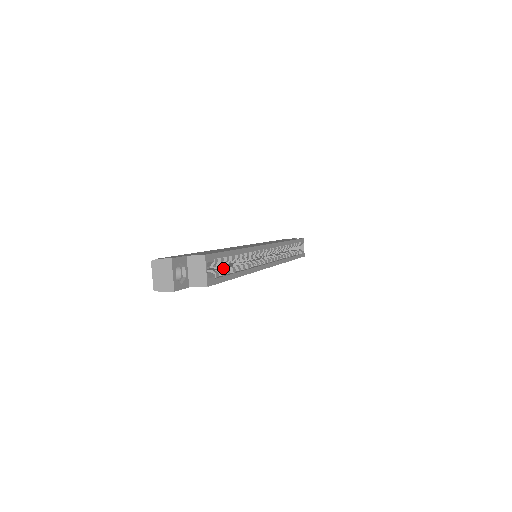
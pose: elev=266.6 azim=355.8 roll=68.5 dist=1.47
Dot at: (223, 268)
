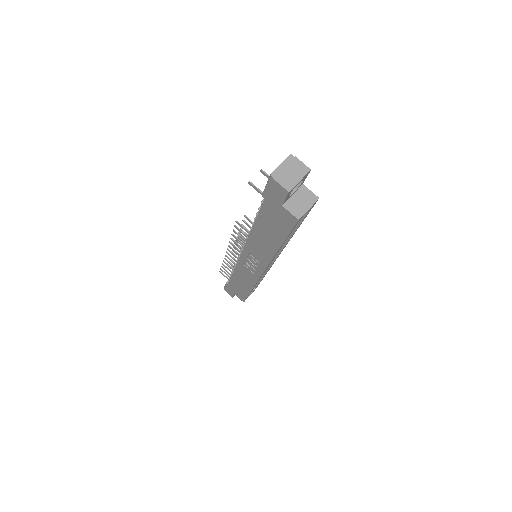
Dot at: occluded
